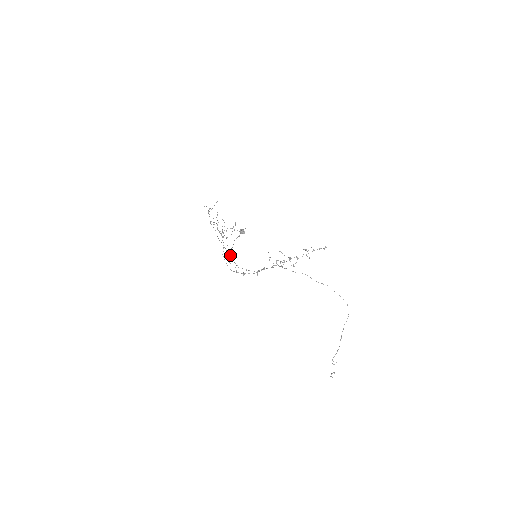
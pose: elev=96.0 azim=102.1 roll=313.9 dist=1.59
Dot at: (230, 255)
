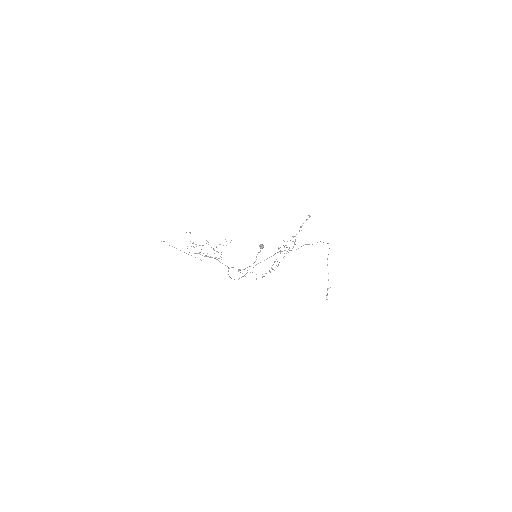
Dot at: occluded
